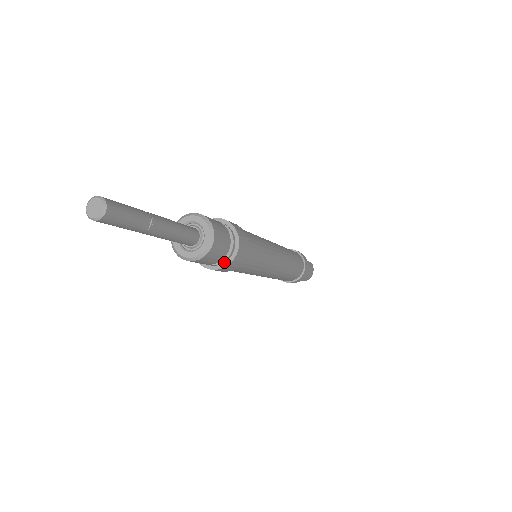
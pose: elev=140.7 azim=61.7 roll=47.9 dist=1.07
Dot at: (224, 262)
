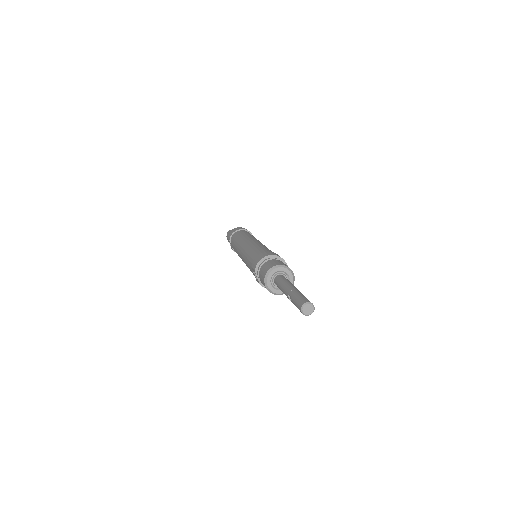
Dot at: occluded
